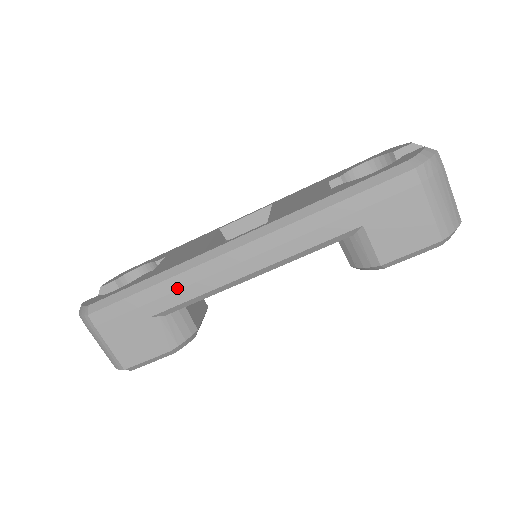
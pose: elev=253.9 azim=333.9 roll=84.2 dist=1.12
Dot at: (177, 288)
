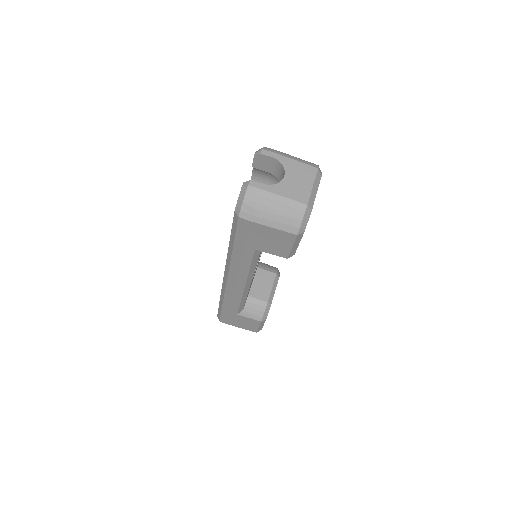
Dot at: (230, 302)
